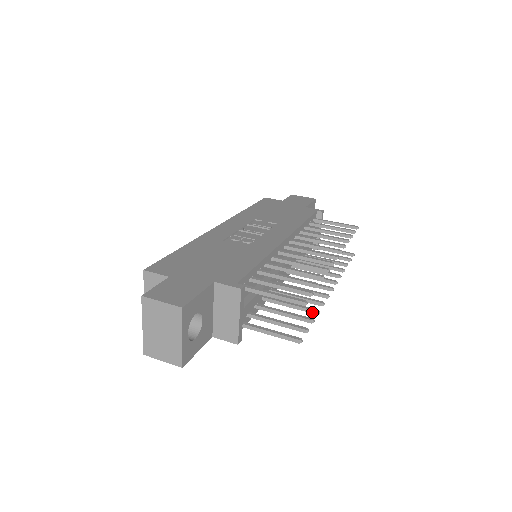
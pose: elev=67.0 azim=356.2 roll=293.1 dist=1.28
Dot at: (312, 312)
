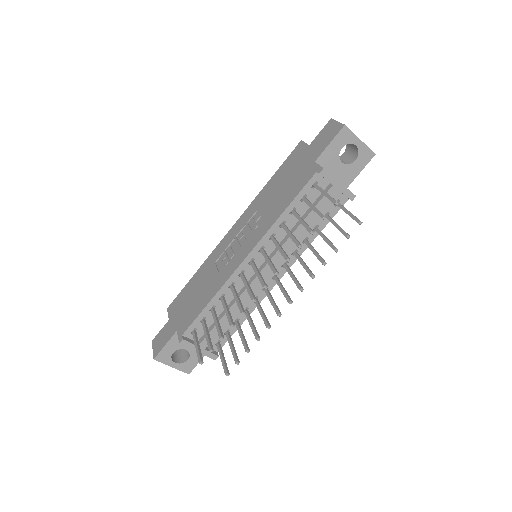
Dot at: (256, 338)
